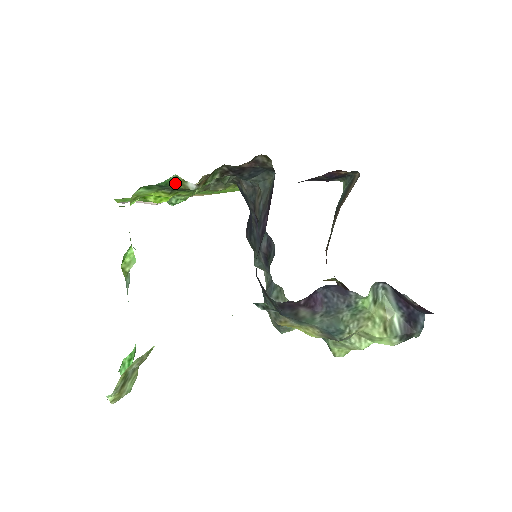
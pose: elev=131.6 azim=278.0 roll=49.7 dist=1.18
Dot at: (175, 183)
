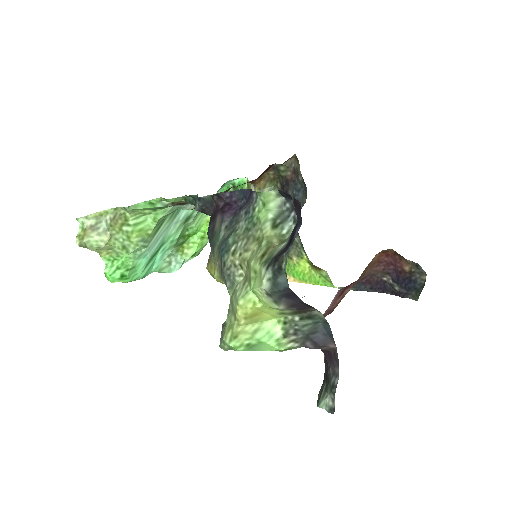
Dot at: occluded
